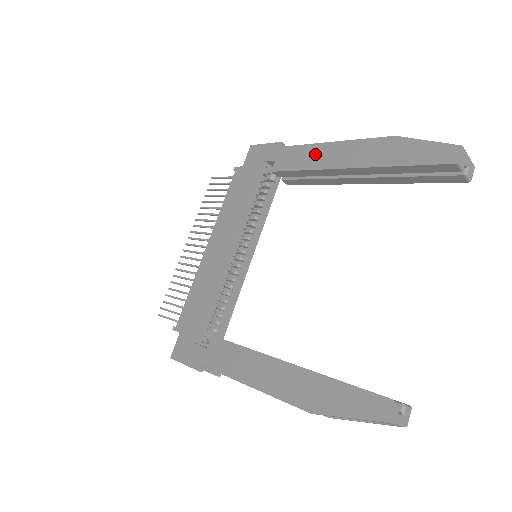
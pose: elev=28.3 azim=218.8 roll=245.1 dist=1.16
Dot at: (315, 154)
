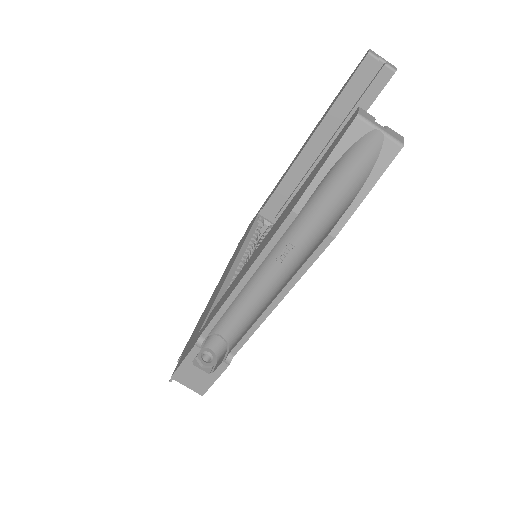
Dot at: occluded
